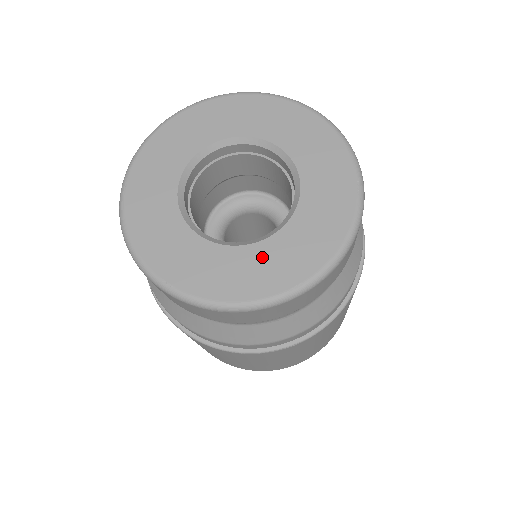
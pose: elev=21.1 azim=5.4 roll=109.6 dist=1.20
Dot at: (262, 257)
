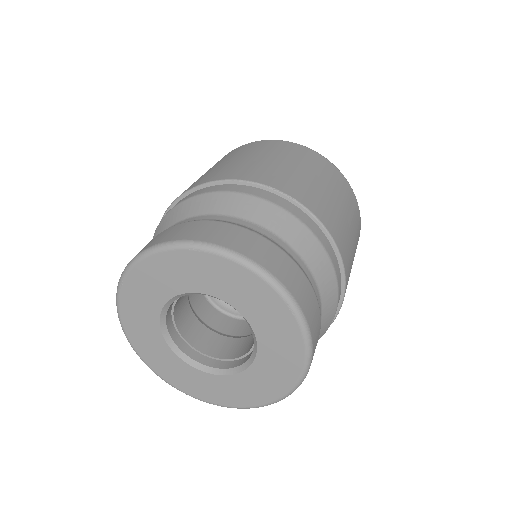
Dot at: (257, 377)
